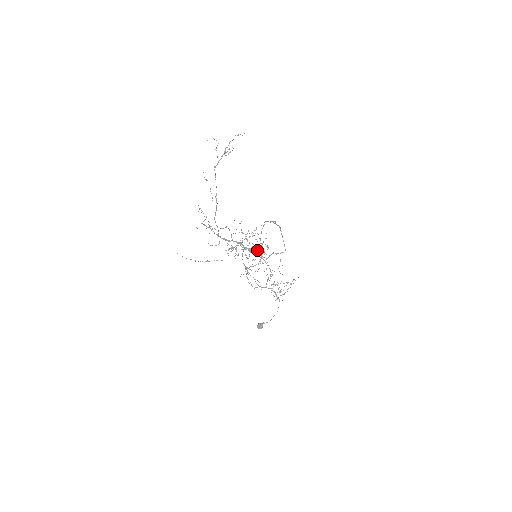
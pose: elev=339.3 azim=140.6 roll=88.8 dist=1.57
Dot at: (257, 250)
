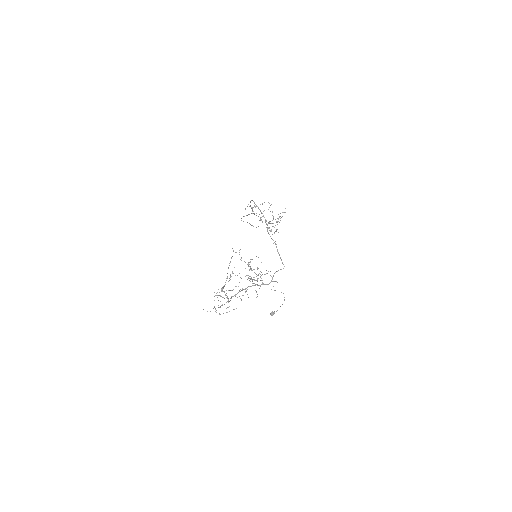
Dot at: occluded
